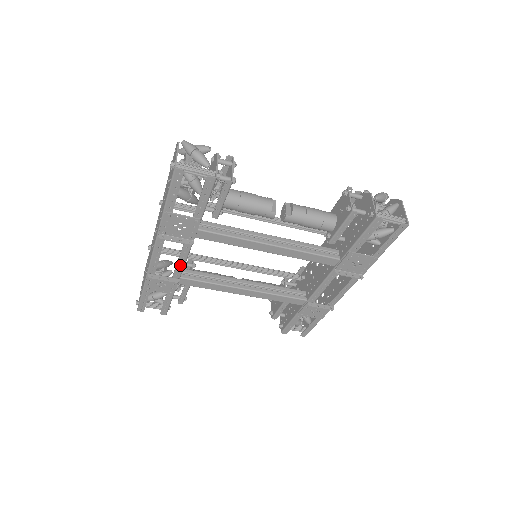
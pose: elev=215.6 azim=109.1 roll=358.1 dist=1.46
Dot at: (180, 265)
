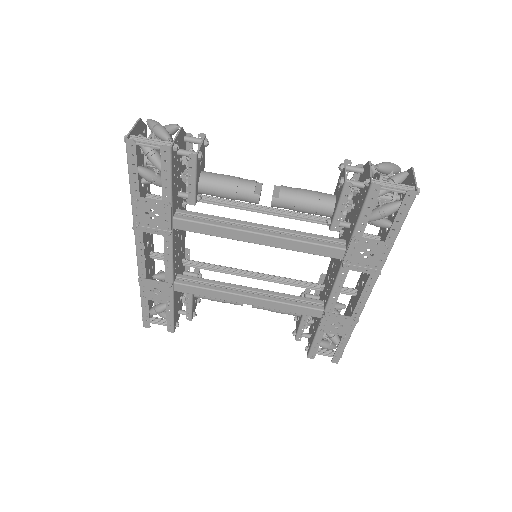
Dot at: (168, 265)
